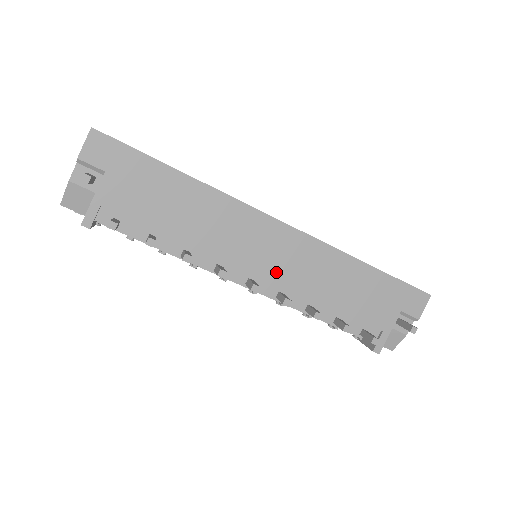
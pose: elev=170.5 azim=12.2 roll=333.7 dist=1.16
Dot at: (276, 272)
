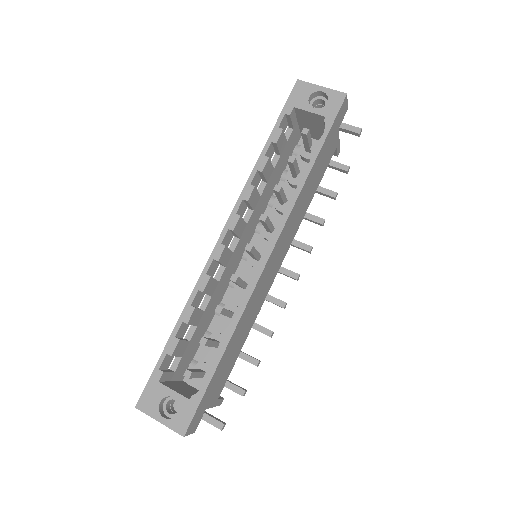
Dot at: (285, 251)
